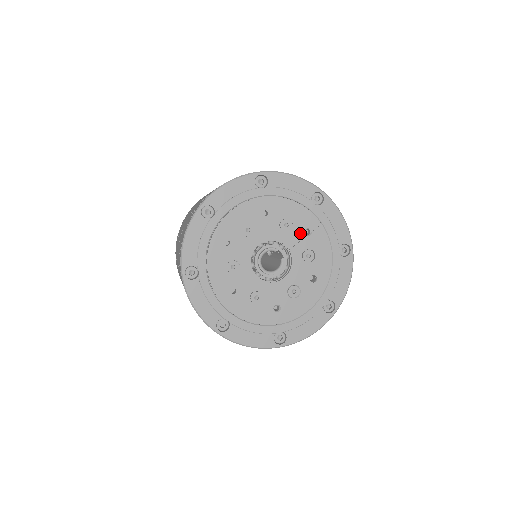
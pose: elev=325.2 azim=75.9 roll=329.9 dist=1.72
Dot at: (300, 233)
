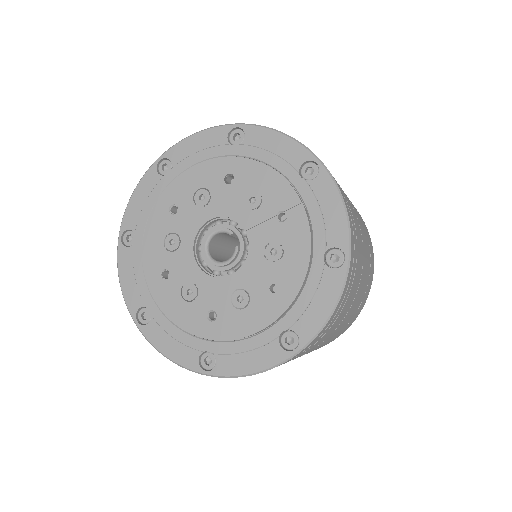
Dot at: (269, 215)
